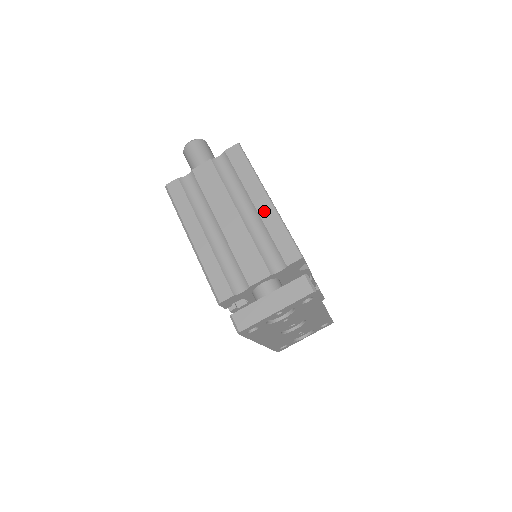
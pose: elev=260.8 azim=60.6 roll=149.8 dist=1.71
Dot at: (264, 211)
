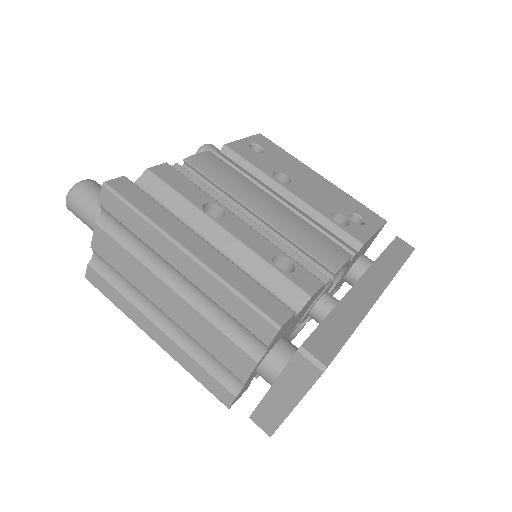
Dot at: (194, 276)
